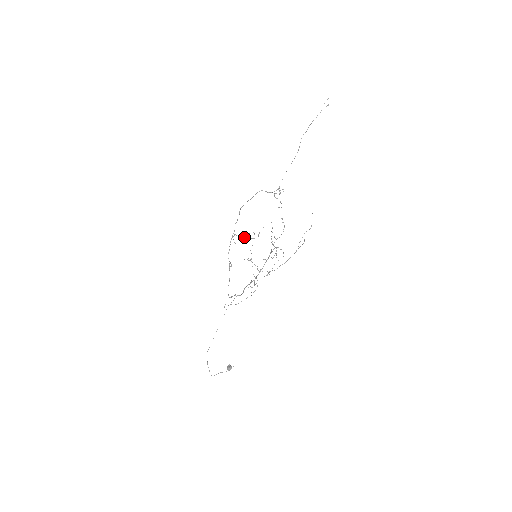
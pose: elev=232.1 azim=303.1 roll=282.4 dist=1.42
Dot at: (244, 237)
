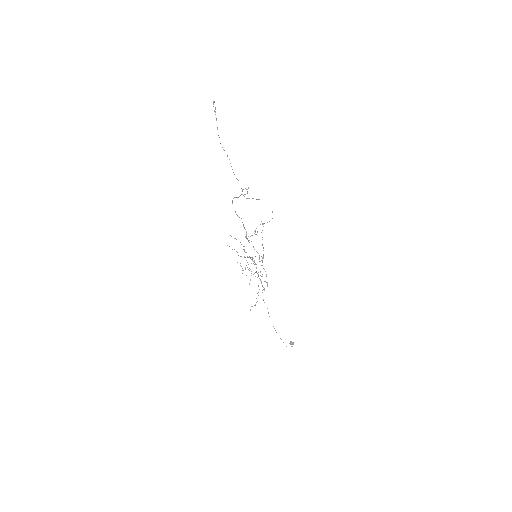
Dot at: occluded
